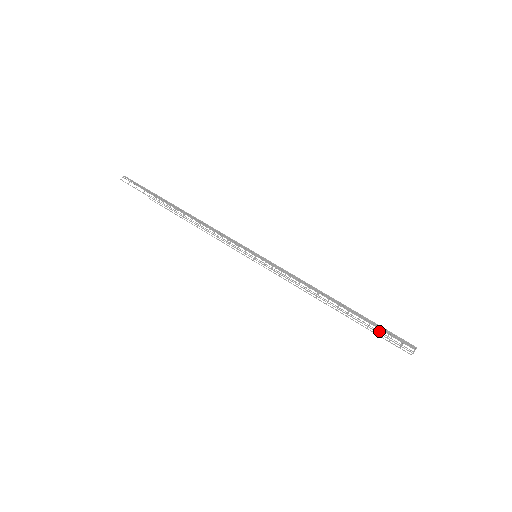
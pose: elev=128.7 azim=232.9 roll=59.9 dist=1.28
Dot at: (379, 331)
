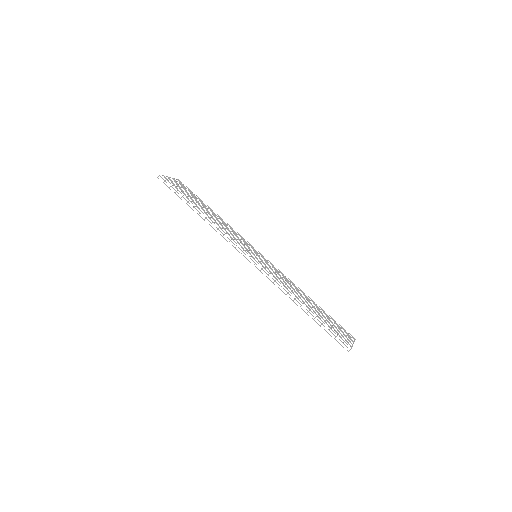
Dot at: occluded
